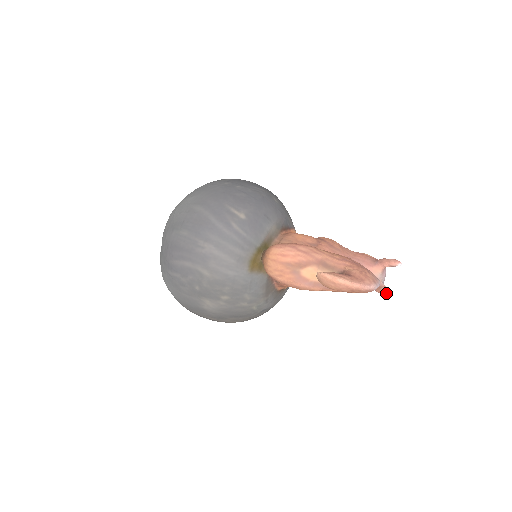
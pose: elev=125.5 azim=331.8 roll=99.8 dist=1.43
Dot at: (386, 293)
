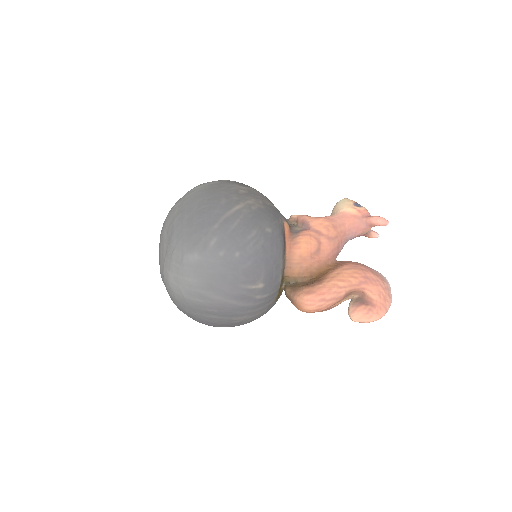
Dot at: occluded
